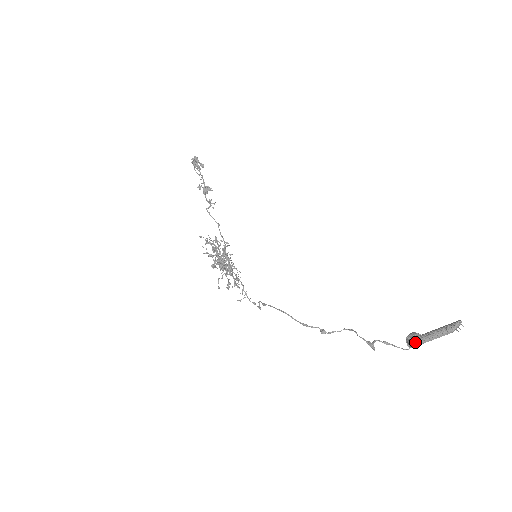
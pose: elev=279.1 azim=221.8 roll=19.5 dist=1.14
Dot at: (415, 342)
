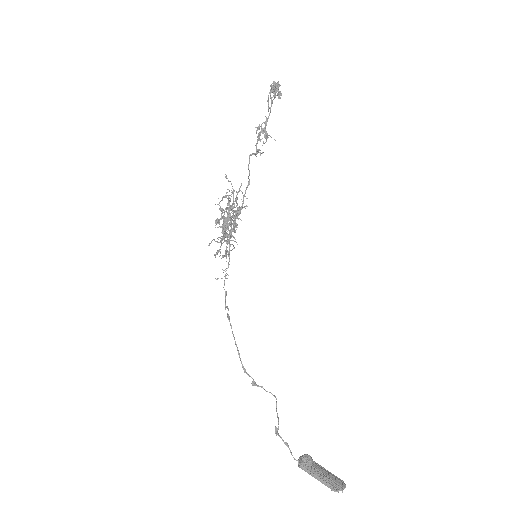
Dot at: (303, 469)
